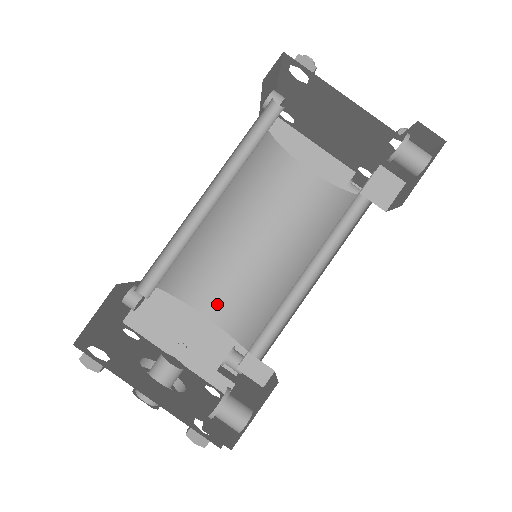
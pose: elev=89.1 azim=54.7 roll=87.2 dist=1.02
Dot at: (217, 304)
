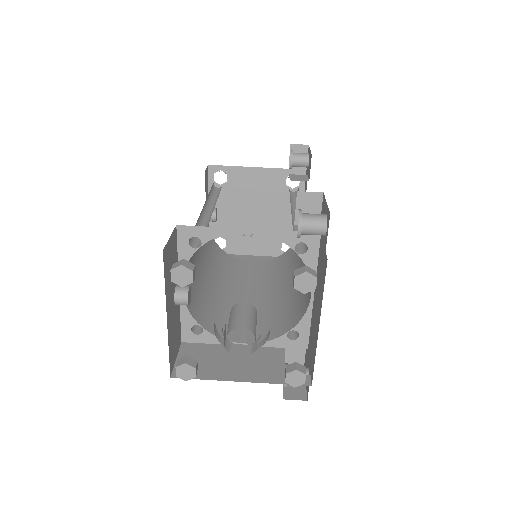
Dot at: (248, 334)
